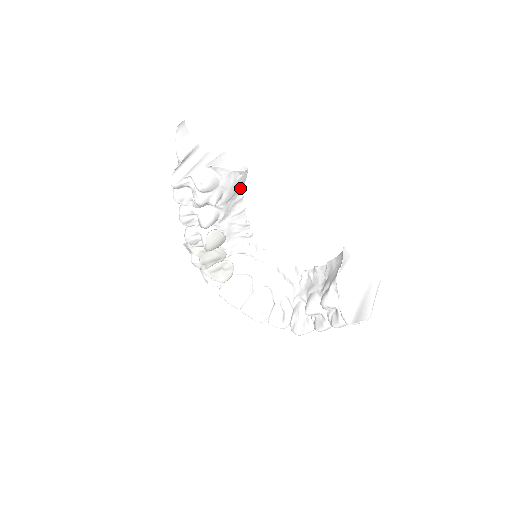
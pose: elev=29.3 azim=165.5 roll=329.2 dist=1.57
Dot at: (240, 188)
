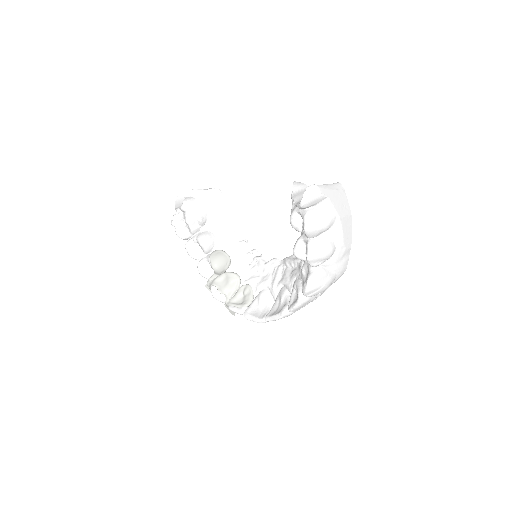
Dot at: (224, 210)
